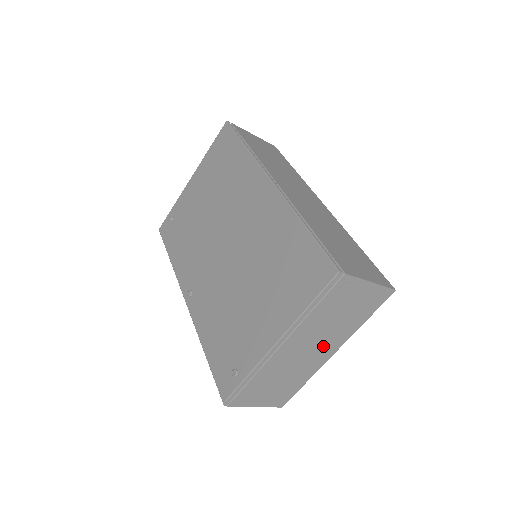
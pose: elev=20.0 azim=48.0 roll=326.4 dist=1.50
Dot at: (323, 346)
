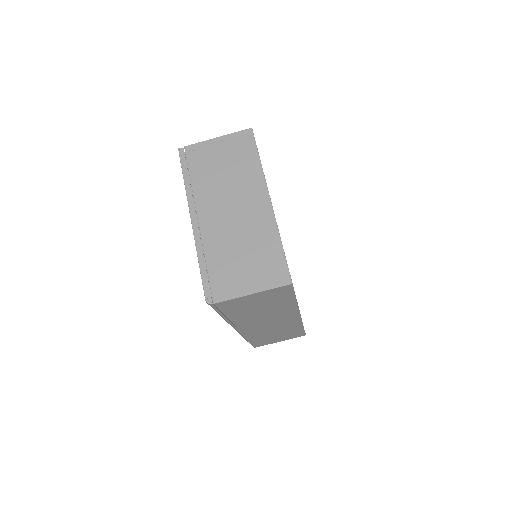
Dot at: (245, 200)
